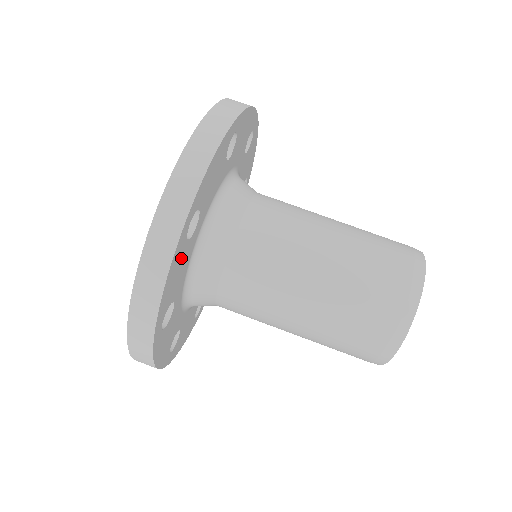
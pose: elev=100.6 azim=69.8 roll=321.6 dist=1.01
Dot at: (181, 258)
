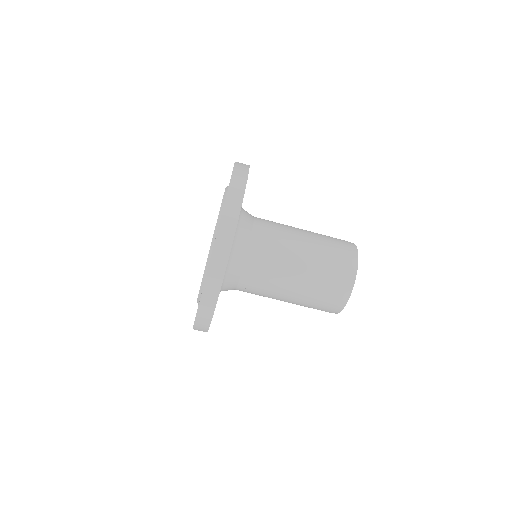
Dot at: occluded
